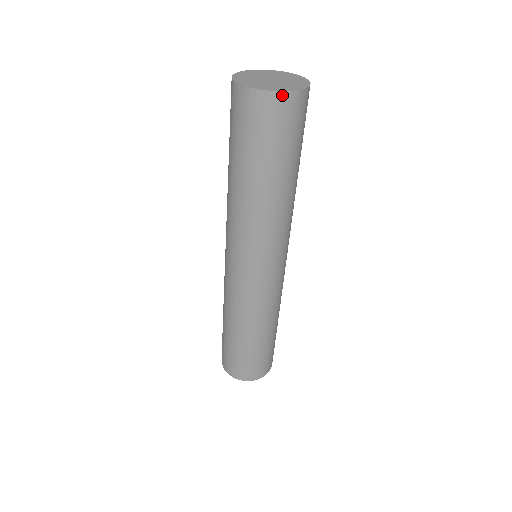
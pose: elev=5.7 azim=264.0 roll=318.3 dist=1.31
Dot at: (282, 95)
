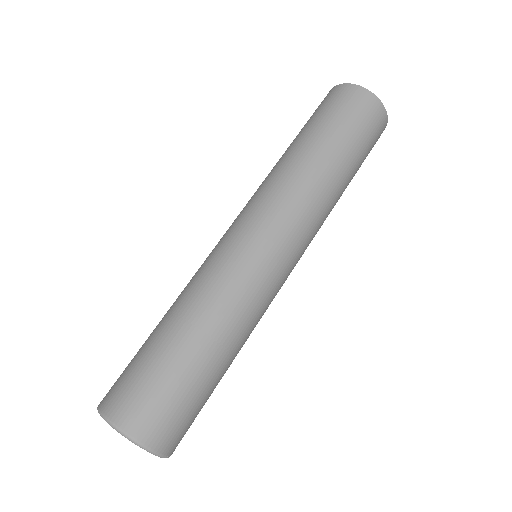
Dot at: (386, 119)
